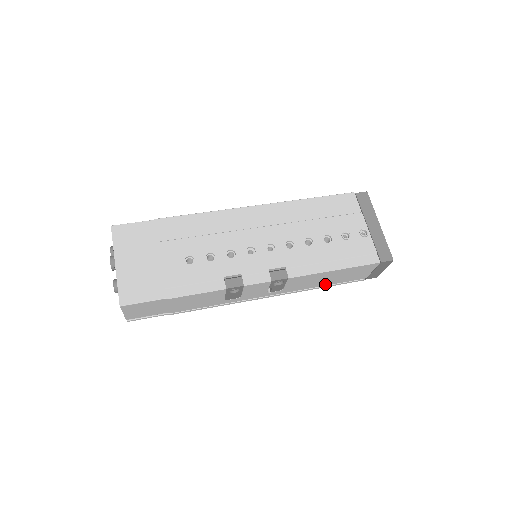
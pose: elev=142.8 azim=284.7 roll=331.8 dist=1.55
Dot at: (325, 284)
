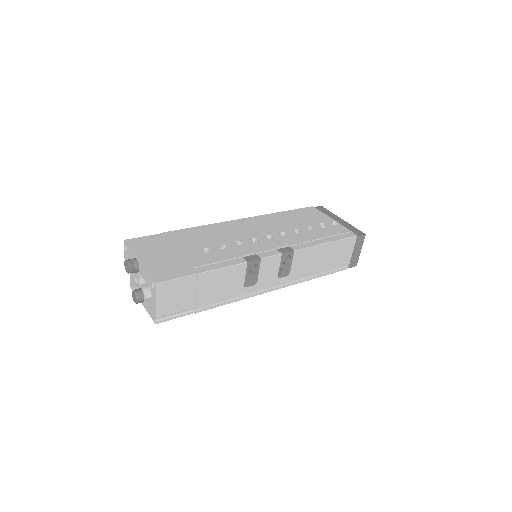
Dot at: (320, 270)
